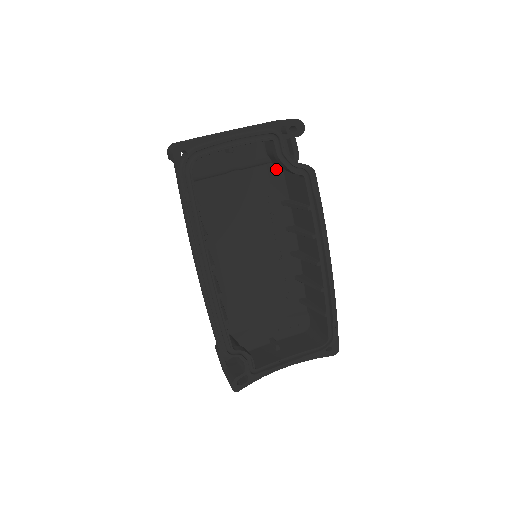
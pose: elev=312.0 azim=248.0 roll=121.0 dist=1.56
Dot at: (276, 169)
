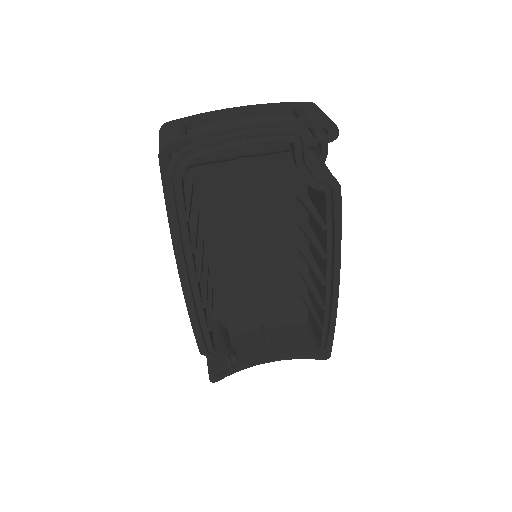
Dot at: occluded
